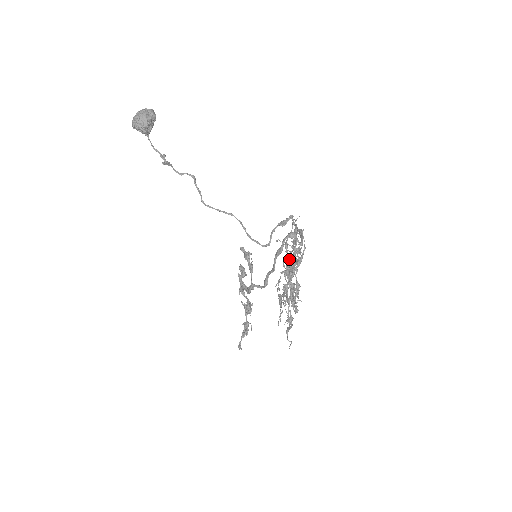
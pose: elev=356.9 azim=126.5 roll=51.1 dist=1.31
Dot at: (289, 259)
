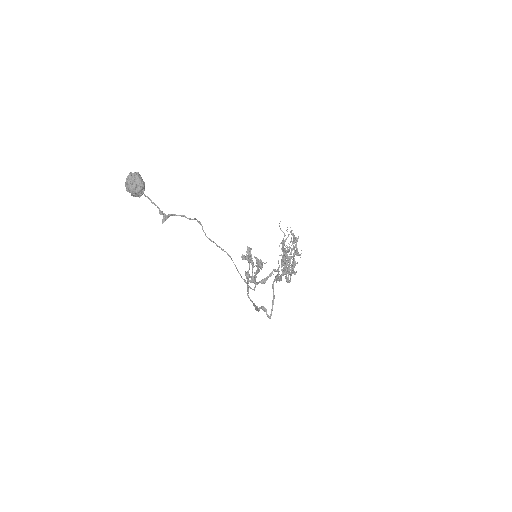
Dot at: (287, 247)
